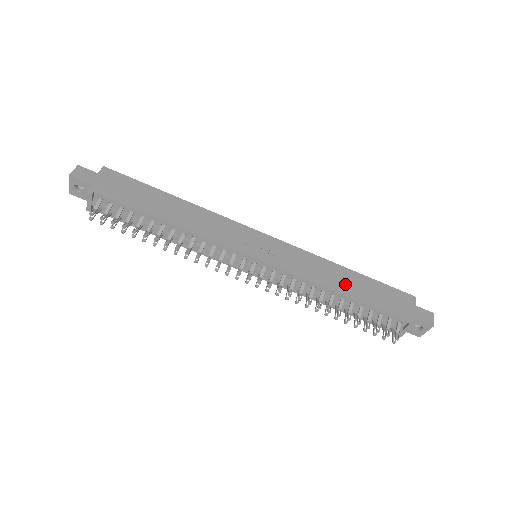
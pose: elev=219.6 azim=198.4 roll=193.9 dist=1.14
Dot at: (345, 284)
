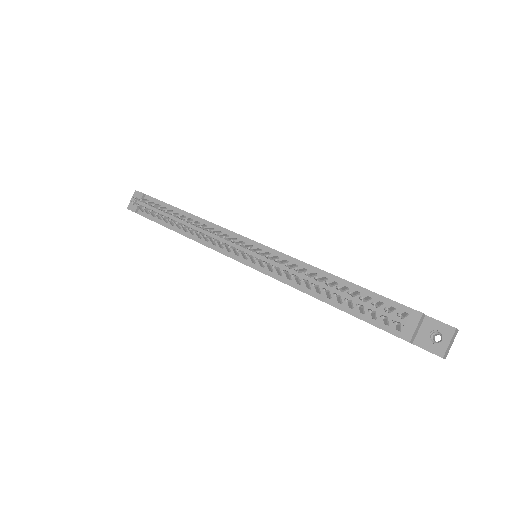
Dot at: occluded
